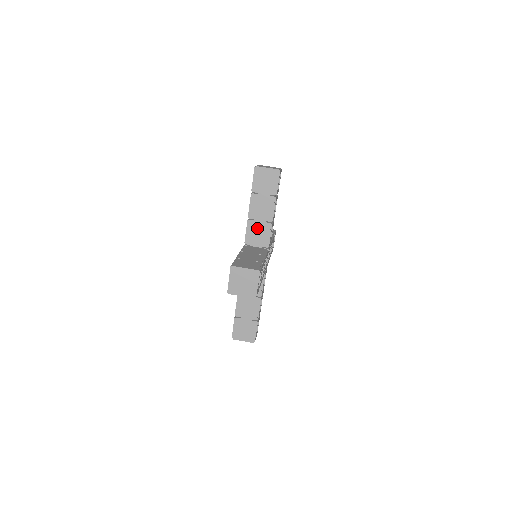
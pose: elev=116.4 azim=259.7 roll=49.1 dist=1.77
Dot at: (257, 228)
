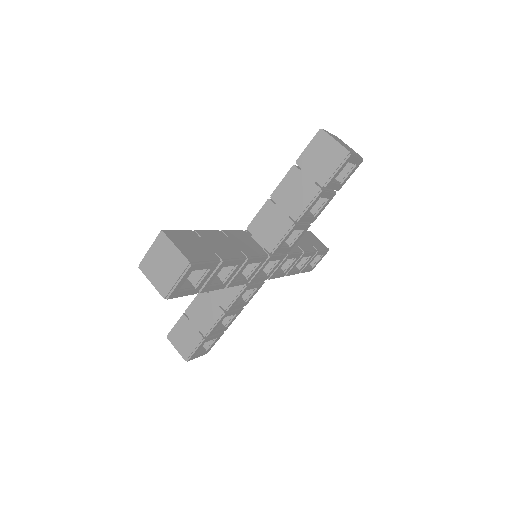
Dot at: (273, 217)
